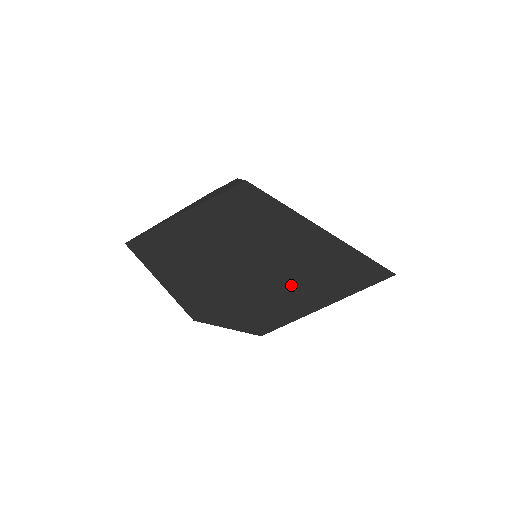
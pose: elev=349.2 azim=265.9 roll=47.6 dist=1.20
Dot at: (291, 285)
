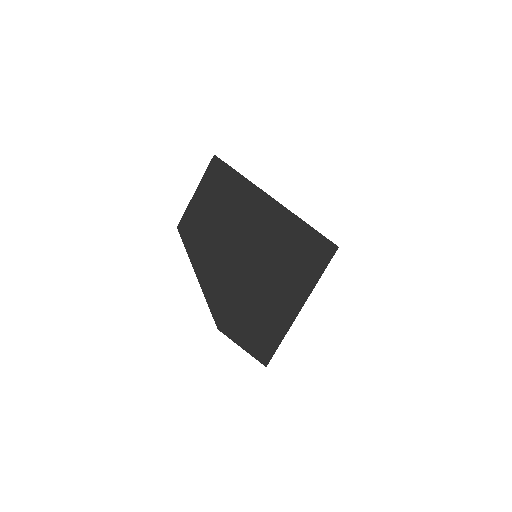
Dot at: (265, 271)
